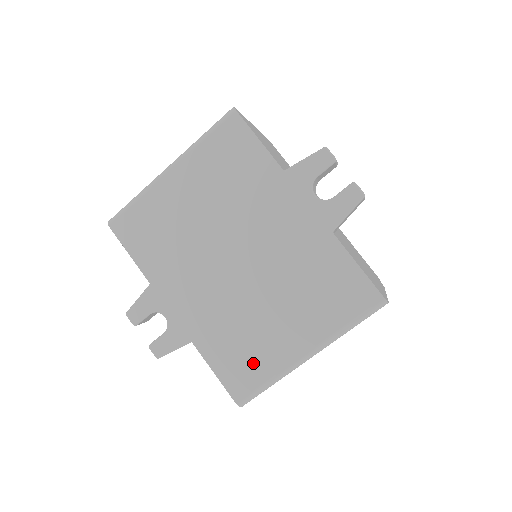
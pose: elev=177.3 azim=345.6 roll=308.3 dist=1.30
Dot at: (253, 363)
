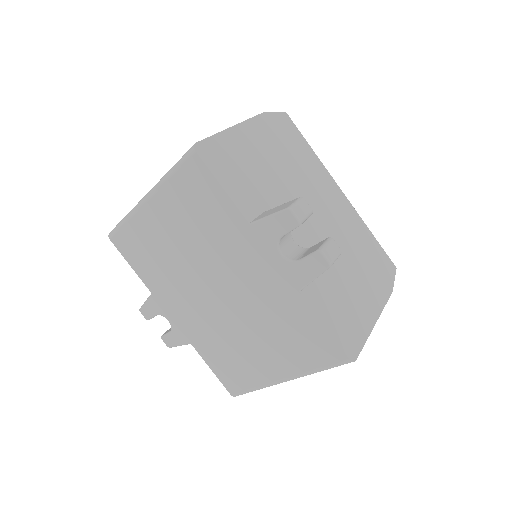
Dot at: (240, 373)
